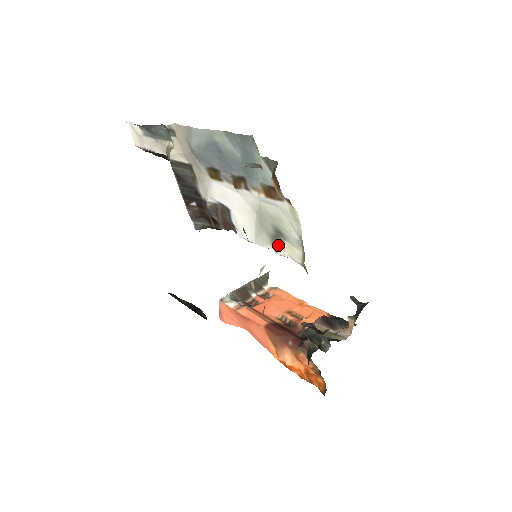
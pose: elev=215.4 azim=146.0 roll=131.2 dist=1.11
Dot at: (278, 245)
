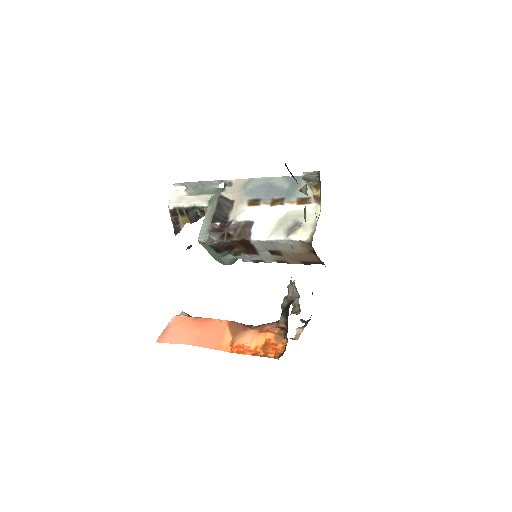
Dot at: (293, 231)
